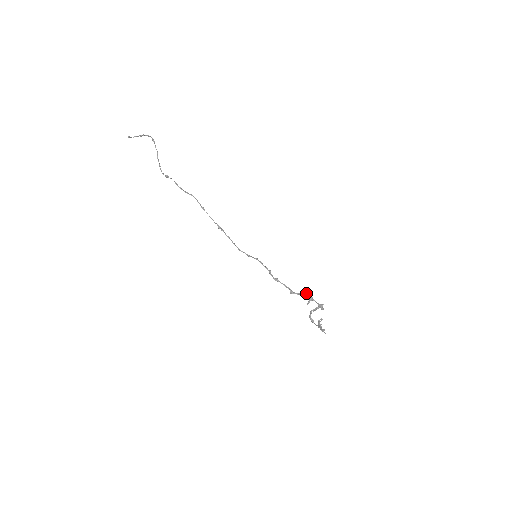
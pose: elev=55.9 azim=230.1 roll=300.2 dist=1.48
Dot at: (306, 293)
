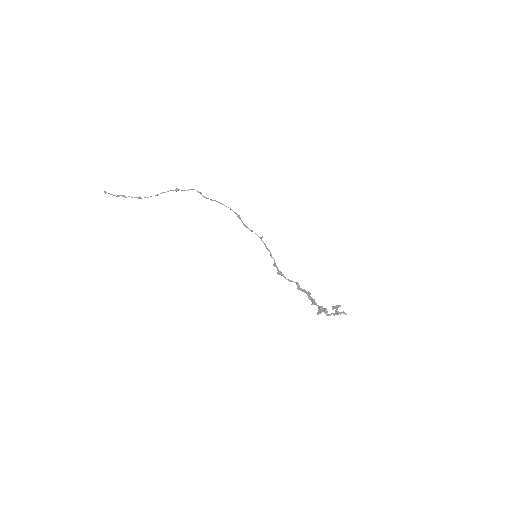
Dot at: (308, 293)
